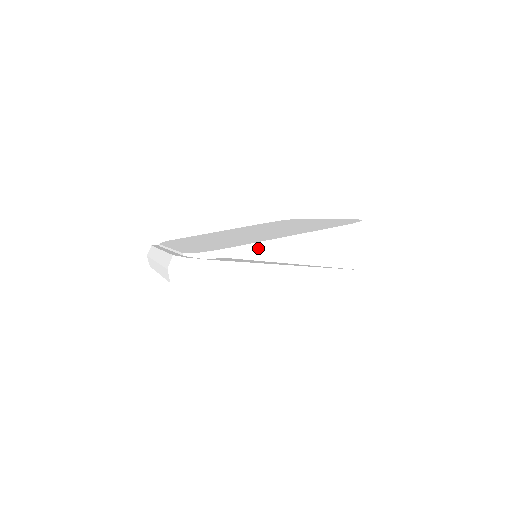
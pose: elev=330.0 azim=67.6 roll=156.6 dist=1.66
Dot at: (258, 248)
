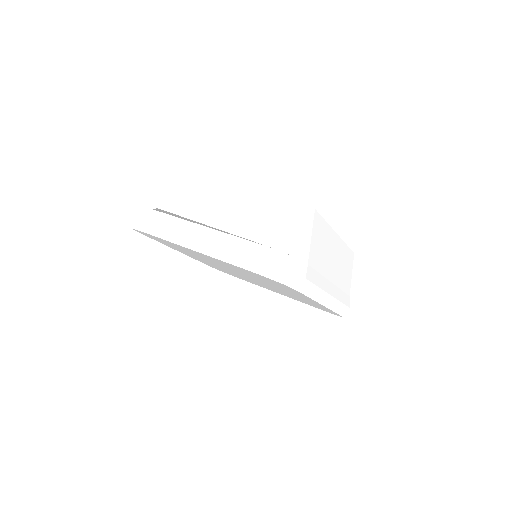
Dot at: (185, 206)
